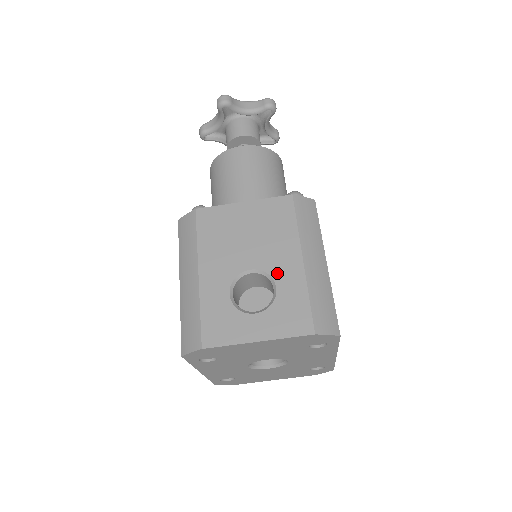
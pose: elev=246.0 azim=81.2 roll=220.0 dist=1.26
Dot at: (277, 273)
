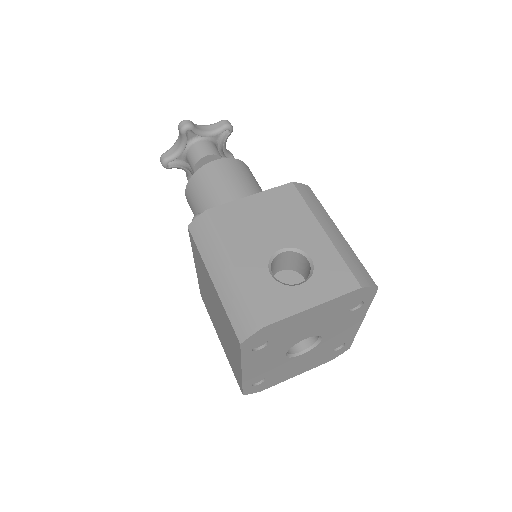
Dot at: (306, 246)
